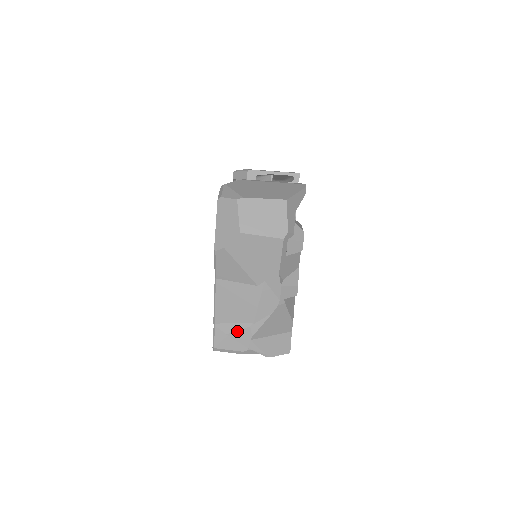
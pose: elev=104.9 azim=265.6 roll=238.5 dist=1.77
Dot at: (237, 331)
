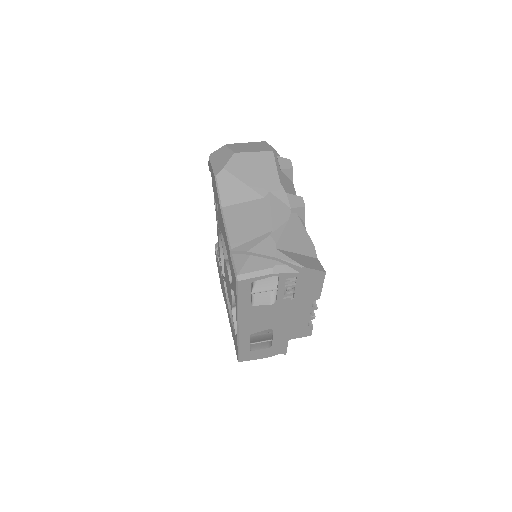
Dot at: (258, 244)
